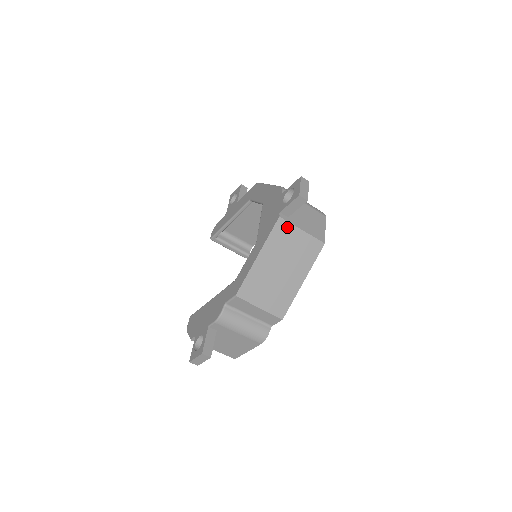
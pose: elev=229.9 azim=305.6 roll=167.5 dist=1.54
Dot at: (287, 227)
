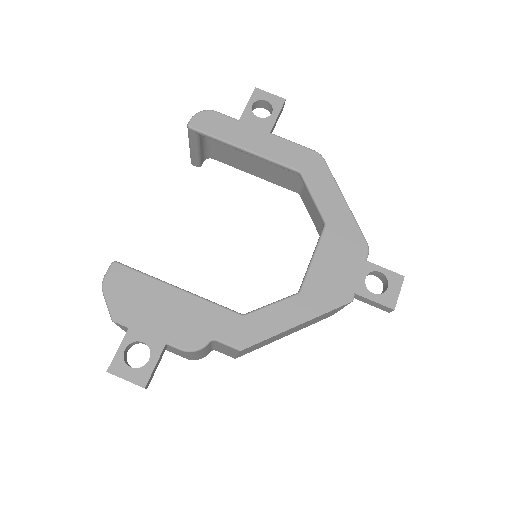
Dot at: (342, 307)
